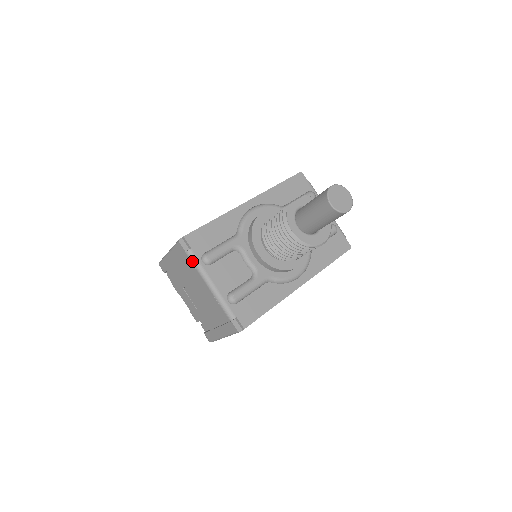
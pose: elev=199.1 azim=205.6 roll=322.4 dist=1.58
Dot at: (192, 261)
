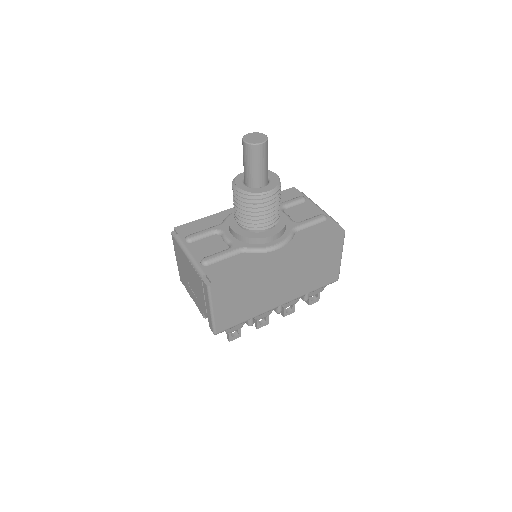
Dot at: (178, 242)
